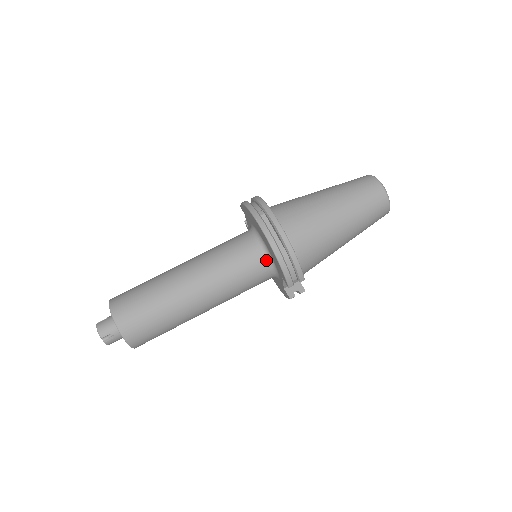
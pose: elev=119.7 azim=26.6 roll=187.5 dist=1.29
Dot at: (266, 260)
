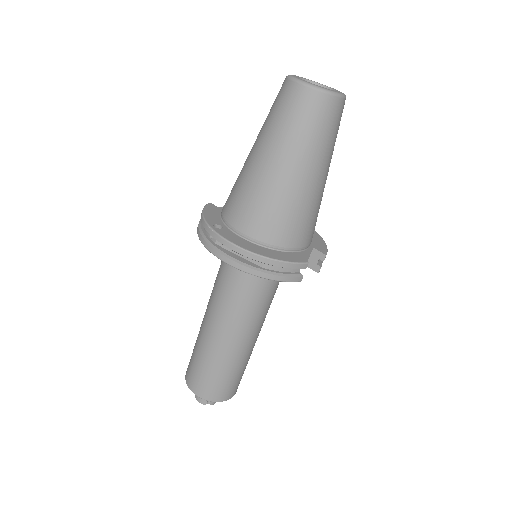
Dot at: occluded
